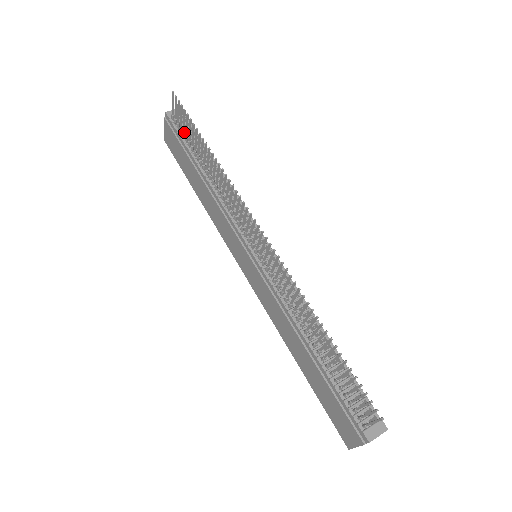
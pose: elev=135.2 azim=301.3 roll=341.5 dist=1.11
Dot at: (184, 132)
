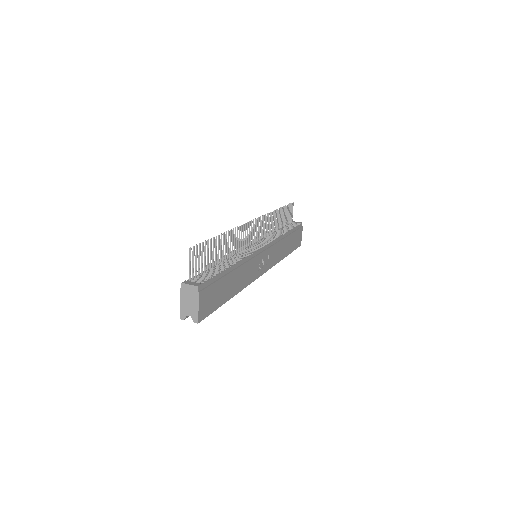
Dot at: (287, 222)
